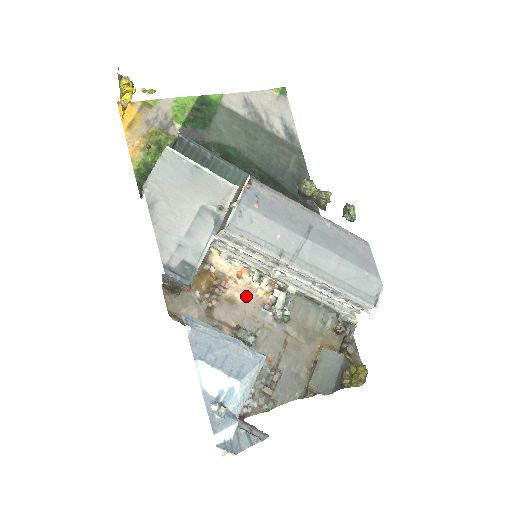
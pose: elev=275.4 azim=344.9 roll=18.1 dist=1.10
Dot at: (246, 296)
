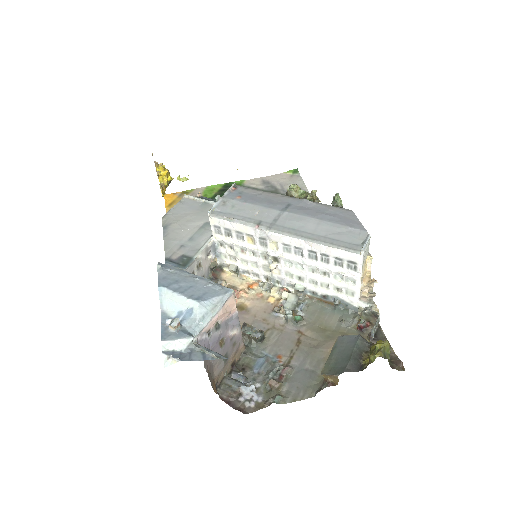
Dot at: (256, 303)
